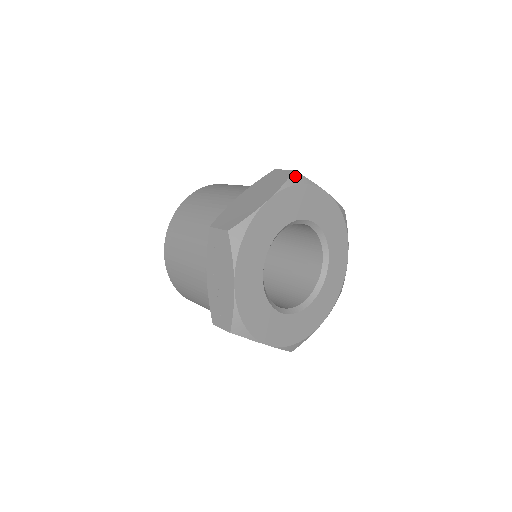
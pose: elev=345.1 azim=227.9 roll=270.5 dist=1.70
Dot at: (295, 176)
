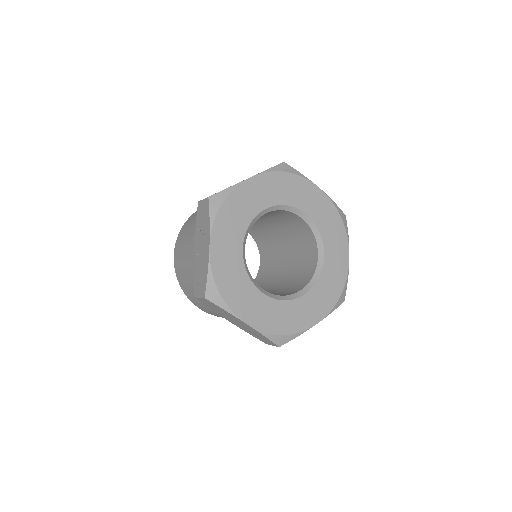
Dot at: (284, 166)
